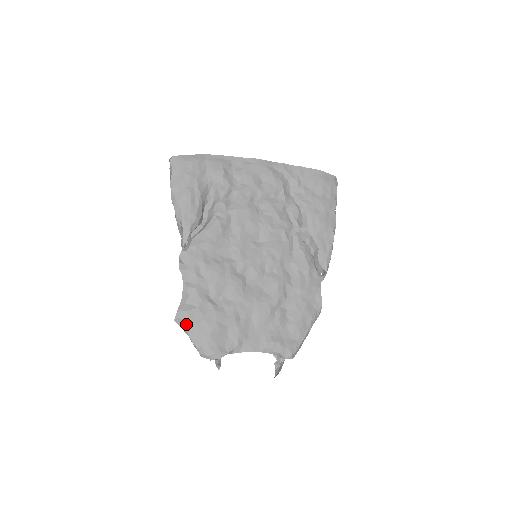
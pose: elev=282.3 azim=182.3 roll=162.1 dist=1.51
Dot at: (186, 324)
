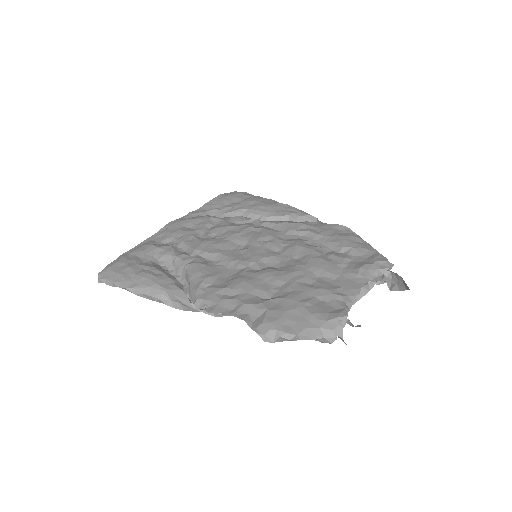
Dot at: (278, 330)
